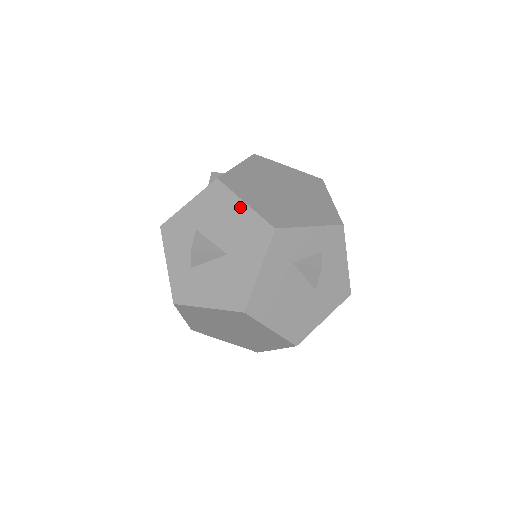
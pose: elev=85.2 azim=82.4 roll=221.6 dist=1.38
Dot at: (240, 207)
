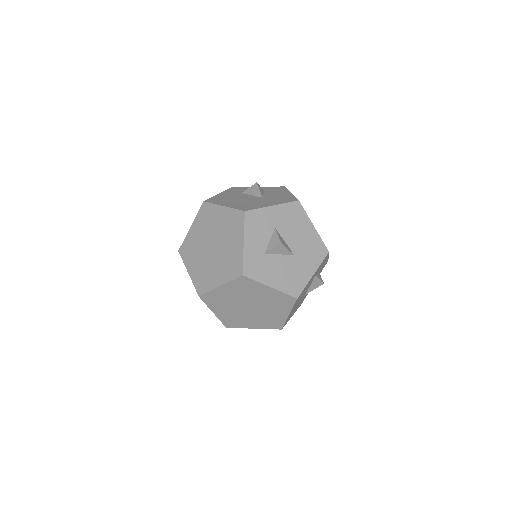
Dot at: (310, 228)
